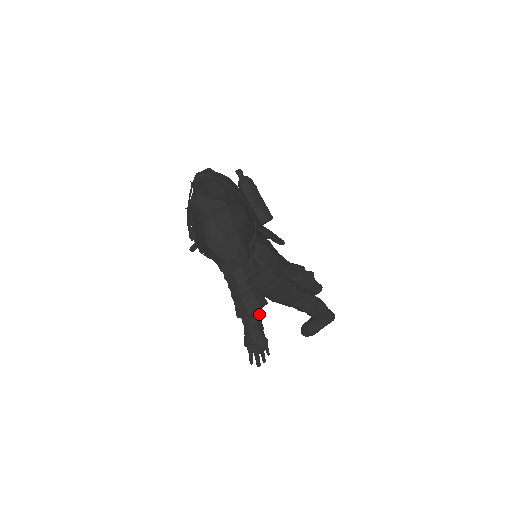
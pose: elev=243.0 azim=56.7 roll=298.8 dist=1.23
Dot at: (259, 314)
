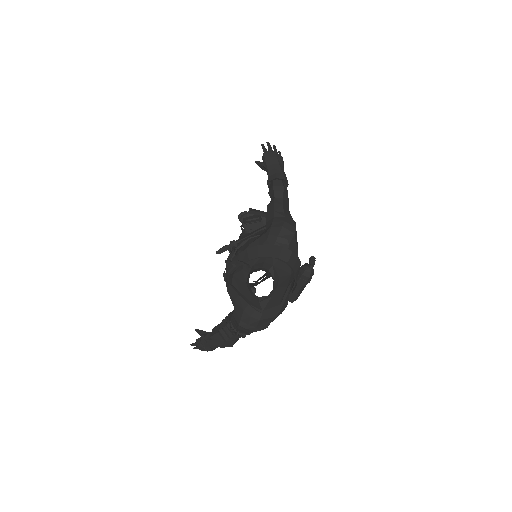
Dot at: occluded
